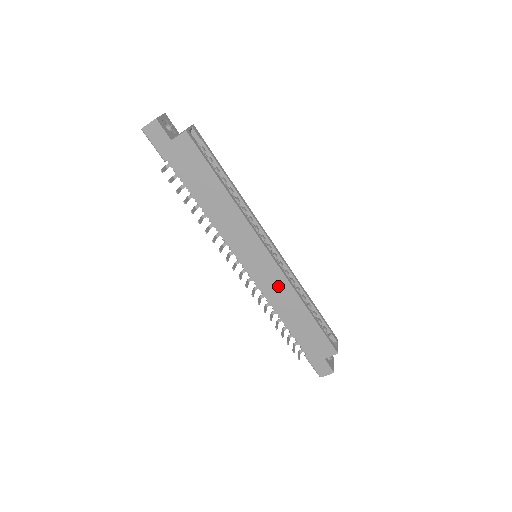
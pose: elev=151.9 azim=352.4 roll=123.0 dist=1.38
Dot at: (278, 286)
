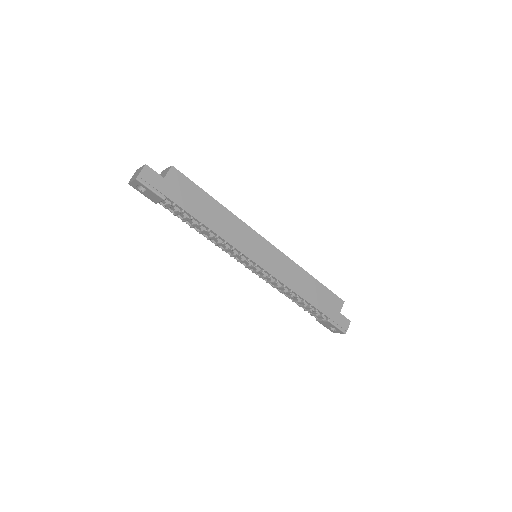
Dot at: (285, 267)
